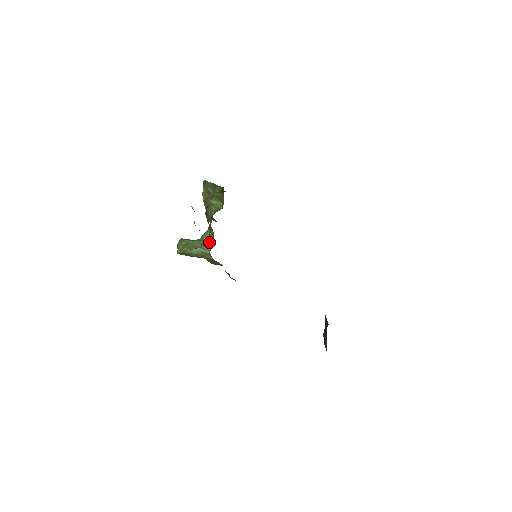
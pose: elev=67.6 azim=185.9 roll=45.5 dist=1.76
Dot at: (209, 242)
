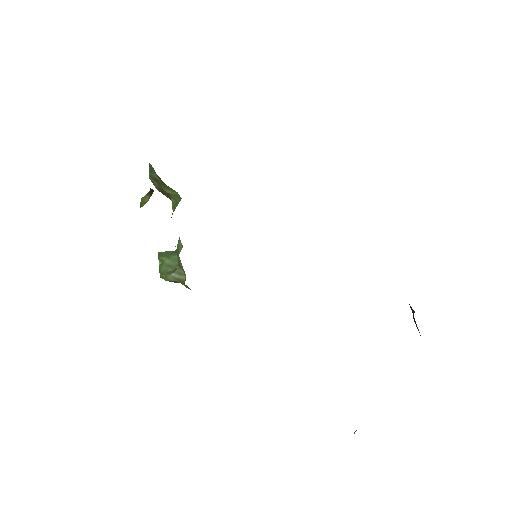
Dot at: (180, 263)
